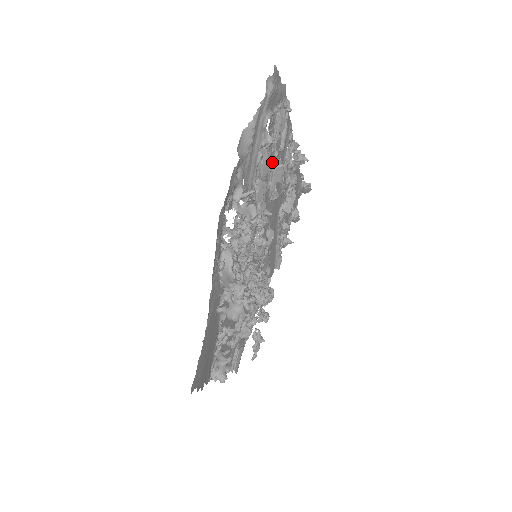
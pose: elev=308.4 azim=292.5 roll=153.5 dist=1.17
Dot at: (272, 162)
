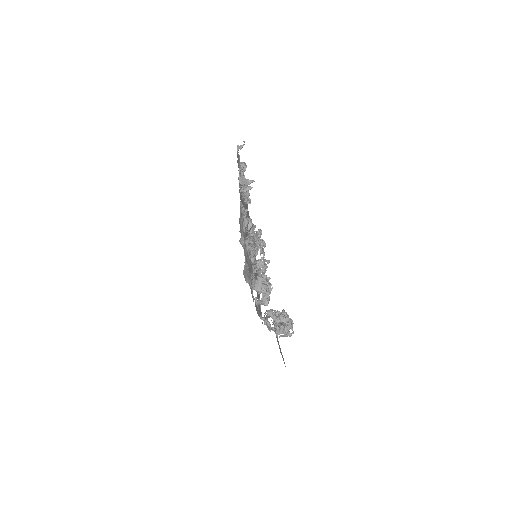
Dot at: (246, 229)
